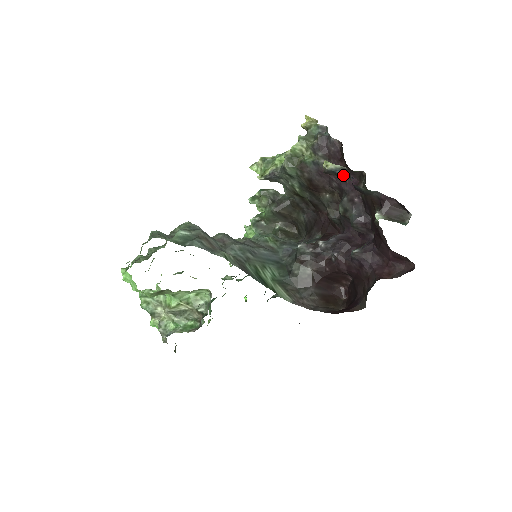
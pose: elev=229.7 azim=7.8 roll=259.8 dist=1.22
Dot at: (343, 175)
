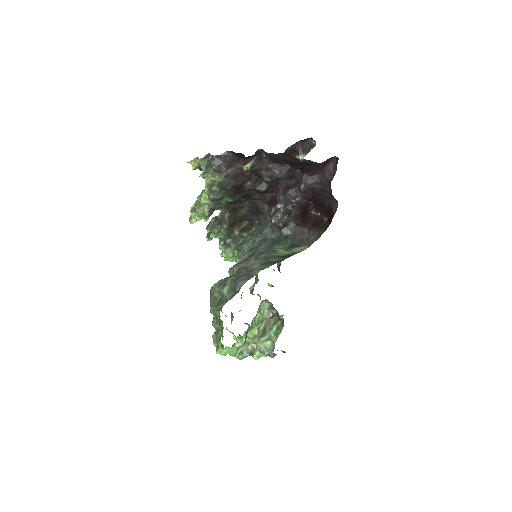
Dot at: (257, 162)
